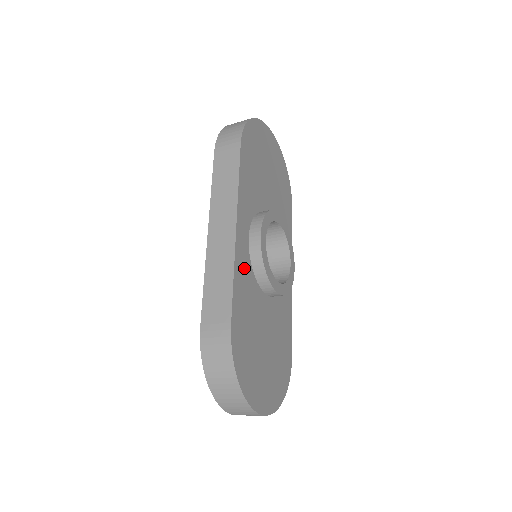
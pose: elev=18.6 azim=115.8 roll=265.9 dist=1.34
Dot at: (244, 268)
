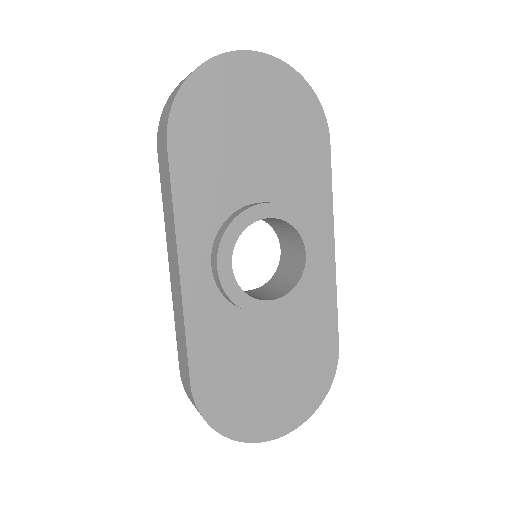
Dot at: (207, 309)
